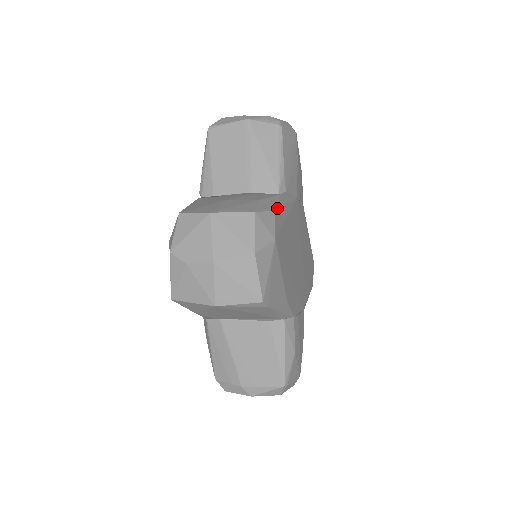
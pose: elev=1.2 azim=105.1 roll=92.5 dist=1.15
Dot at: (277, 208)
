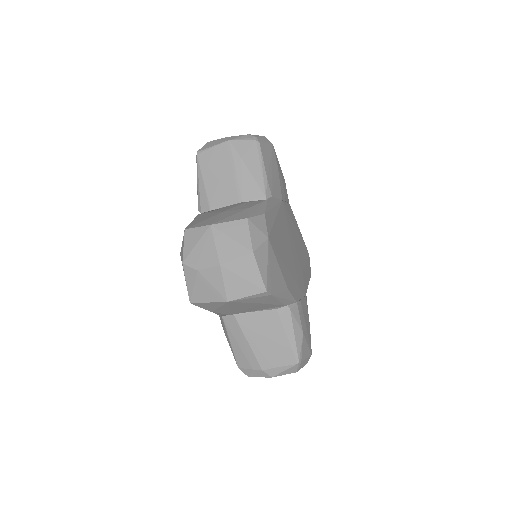
Dot at: (266, 212)
